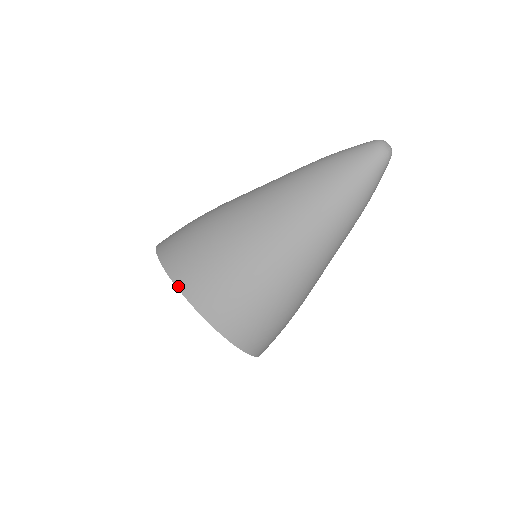
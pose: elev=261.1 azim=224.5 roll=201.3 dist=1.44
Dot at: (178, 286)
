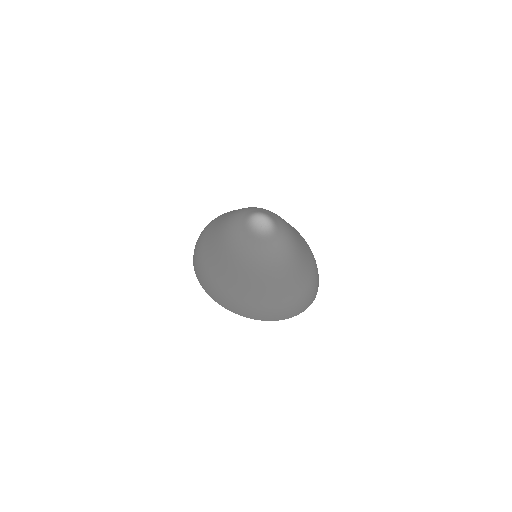
Dot at: (225, 308)
